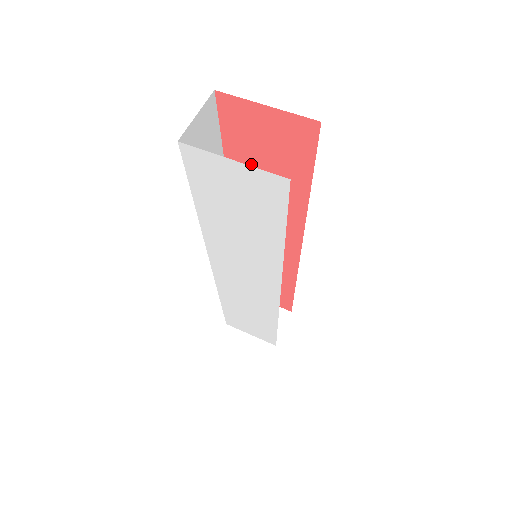
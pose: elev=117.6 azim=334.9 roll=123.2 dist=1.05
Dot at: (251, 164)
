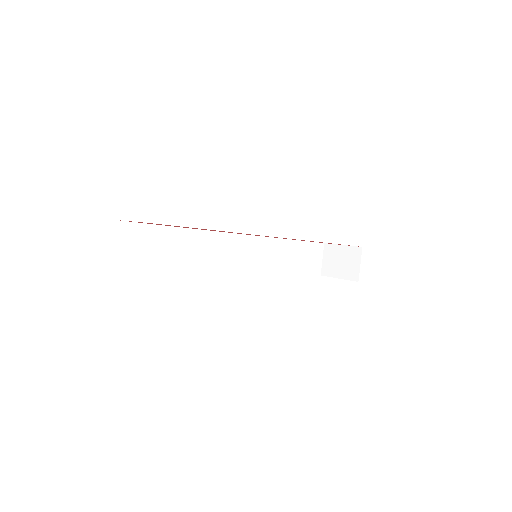
Dot at: occluded
